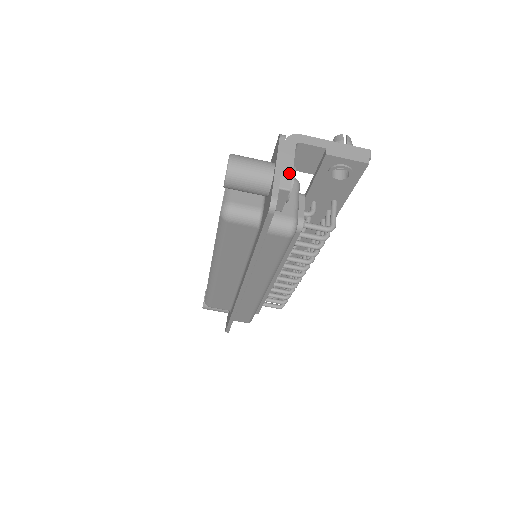
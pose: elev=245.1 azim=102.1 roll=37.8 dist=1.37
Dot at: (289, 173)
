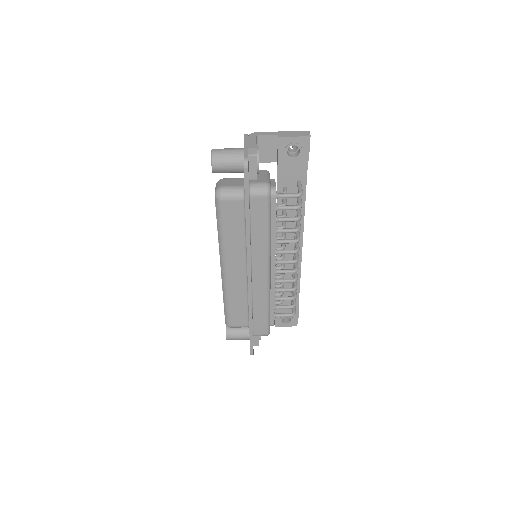
Dot at: (254, 147)
